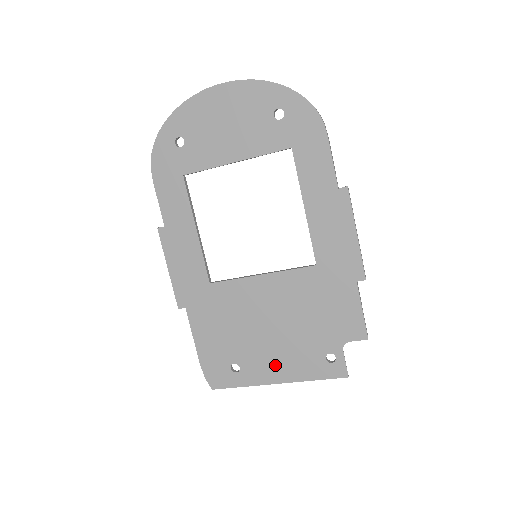
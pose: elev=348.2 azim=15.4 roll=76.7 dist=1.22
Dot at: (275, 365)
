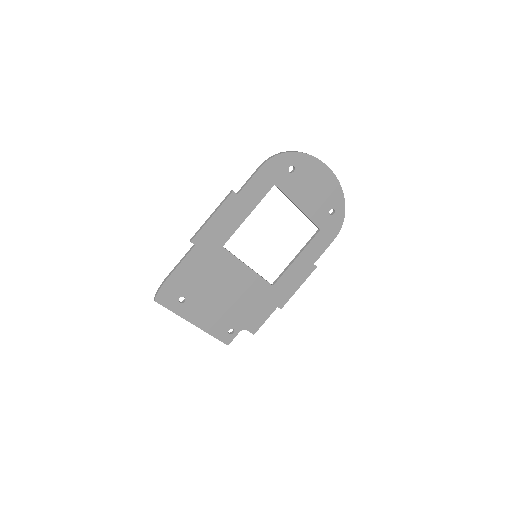
Dot at: (204, 315)
